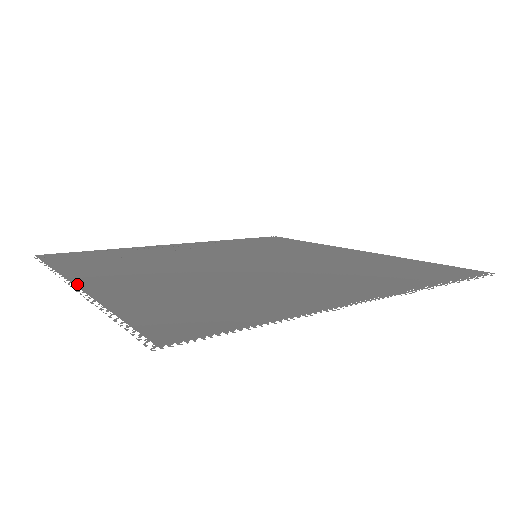
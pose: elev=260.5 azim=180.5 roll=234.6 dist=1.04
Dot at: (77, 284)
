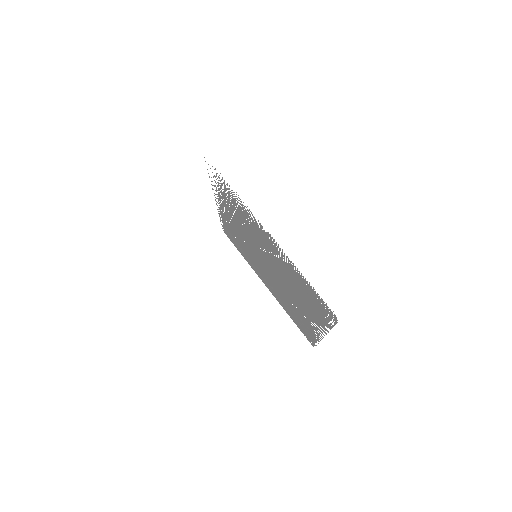
Dot at: occluded
